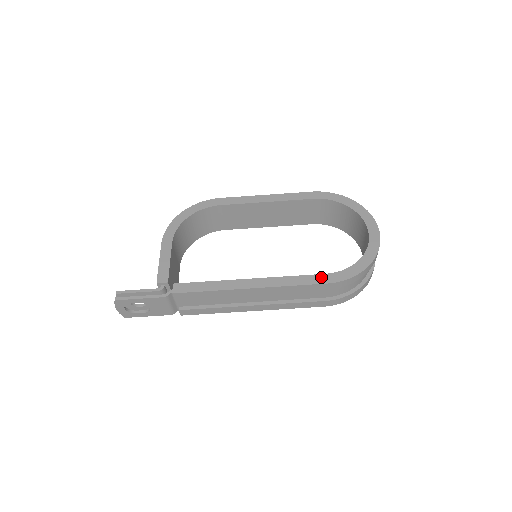
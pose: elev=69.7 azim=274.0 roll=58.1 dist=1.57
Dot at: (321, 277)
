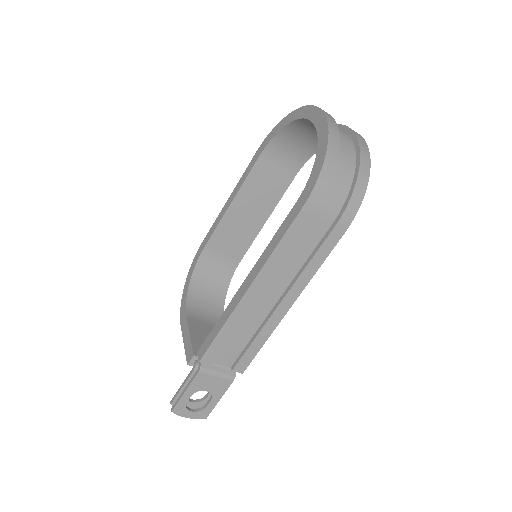
Dot at: (293, 210)
